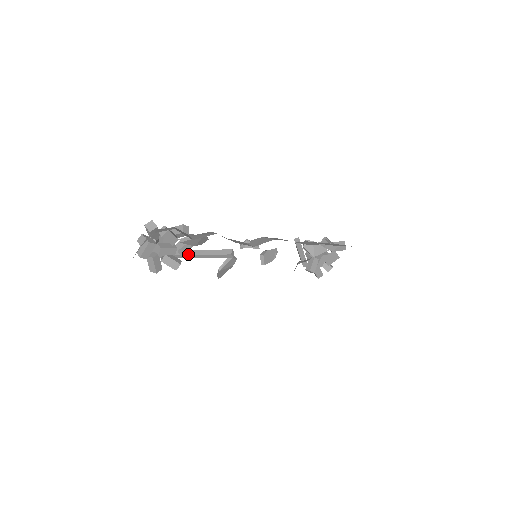
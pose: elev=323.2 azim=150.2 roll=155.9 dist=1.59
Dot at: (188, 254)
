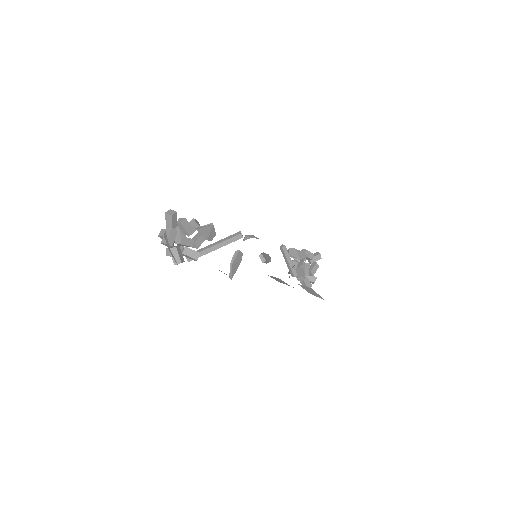
Dot at: (202, 250)
